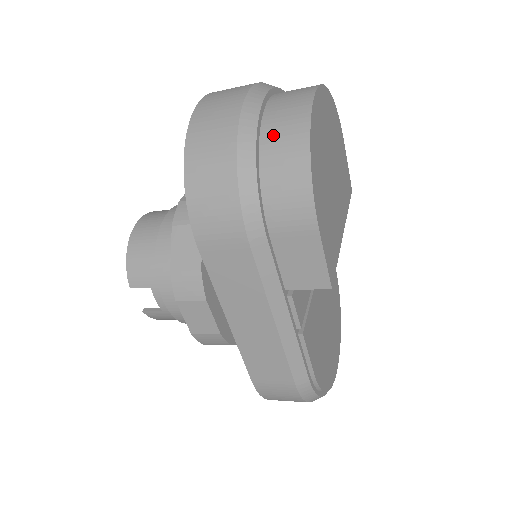
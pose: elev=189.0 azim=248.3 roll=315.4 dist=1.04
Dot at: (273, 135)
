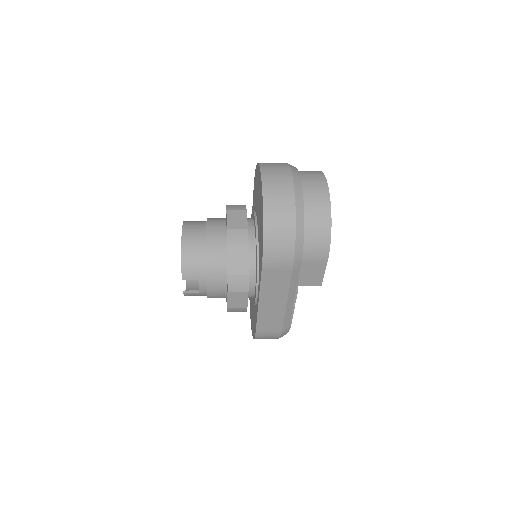
Dot at: (311, 212)
